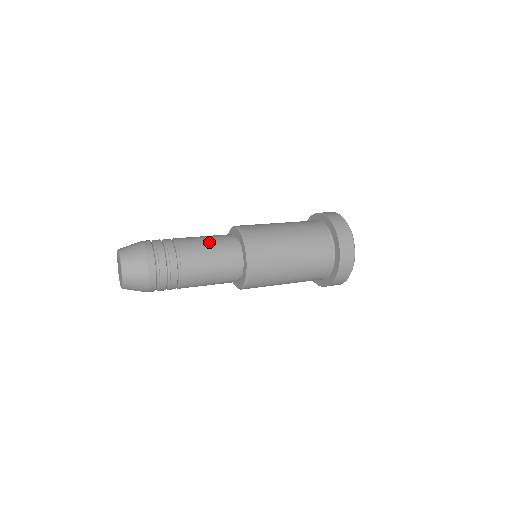
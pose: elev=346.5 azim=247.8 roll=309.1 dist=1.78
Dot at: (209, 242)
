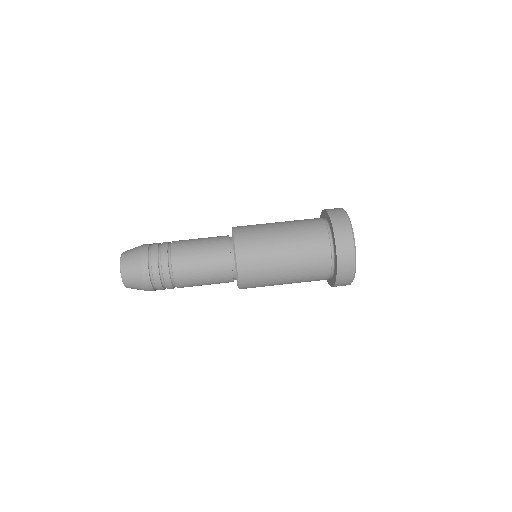
Dot at: (206, 283)
